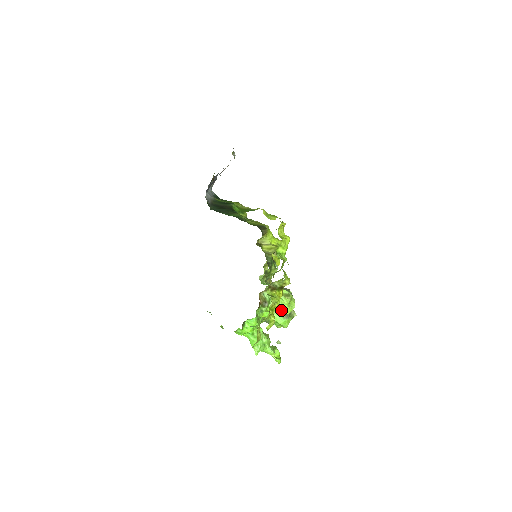
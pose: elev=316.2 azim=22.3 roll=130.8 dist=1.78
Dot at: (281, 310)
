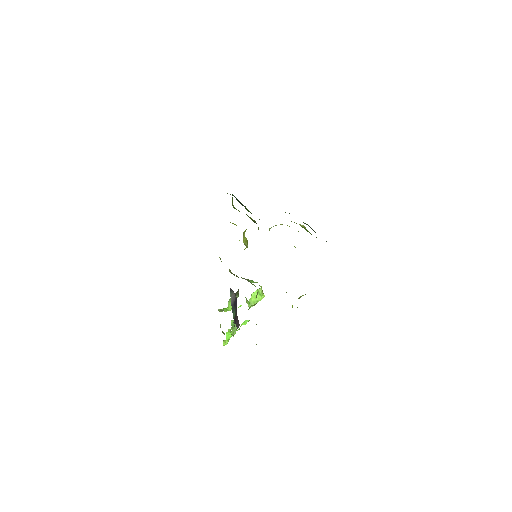
Dot at: occluded
